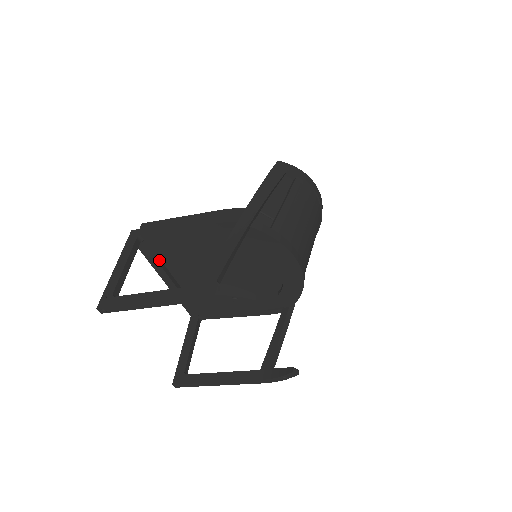
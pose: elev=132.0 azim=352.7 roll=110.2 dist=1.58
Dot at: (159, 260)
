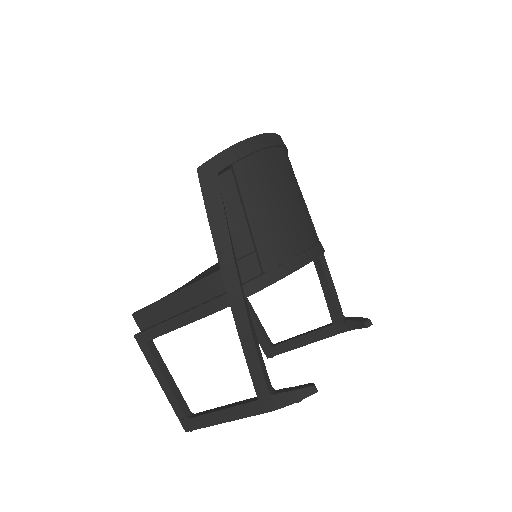
Dot at: occluded
